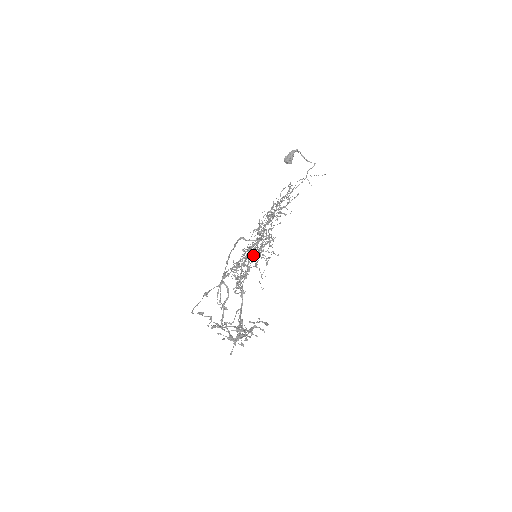
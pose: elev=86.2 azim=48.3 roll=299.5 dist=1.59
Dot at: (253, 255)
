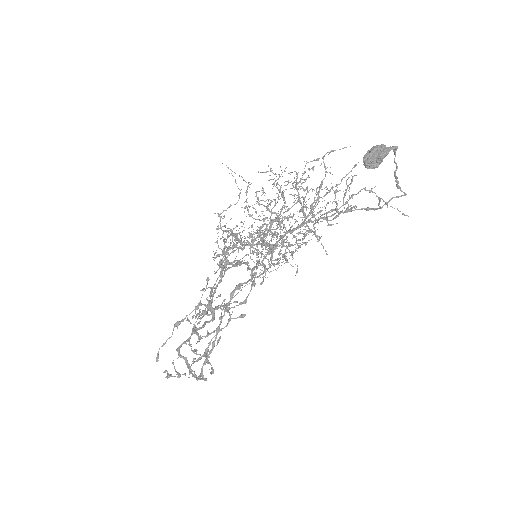
Dot at: (254, 218)
